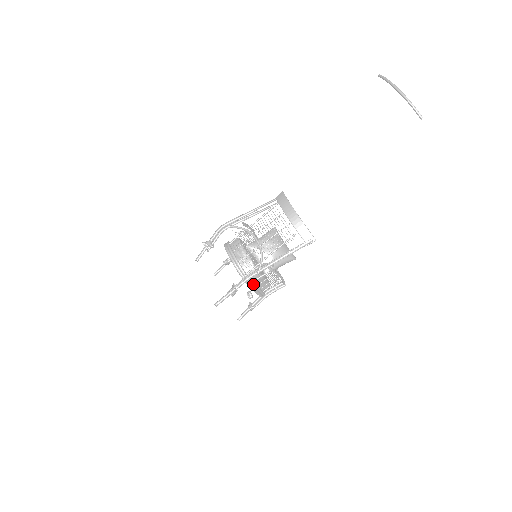
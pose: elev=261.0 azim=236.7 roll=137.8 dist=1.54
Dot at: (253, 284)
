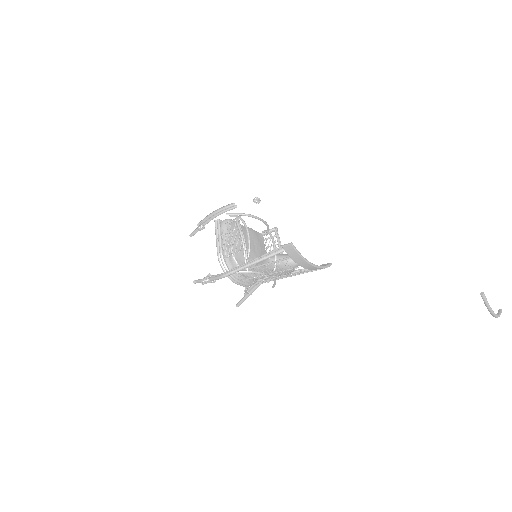
Dot at: occluded
